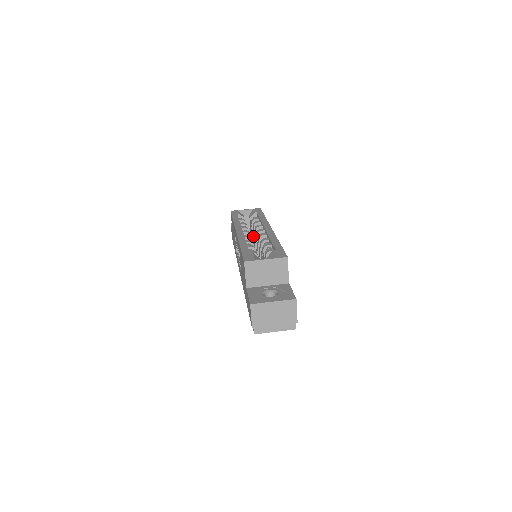
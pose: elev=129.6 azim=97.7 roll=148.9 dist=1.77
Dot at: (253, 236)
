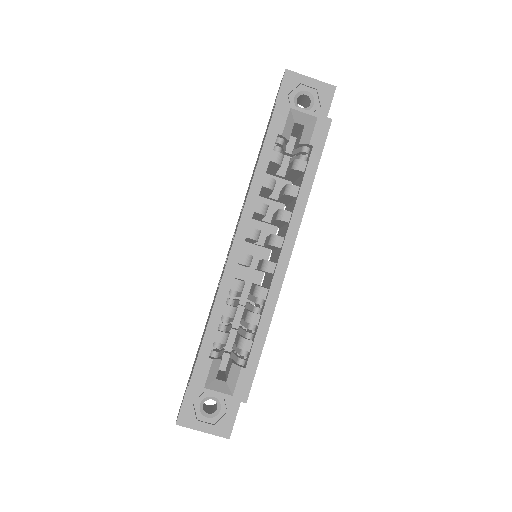
Dot at: (287, 174)
